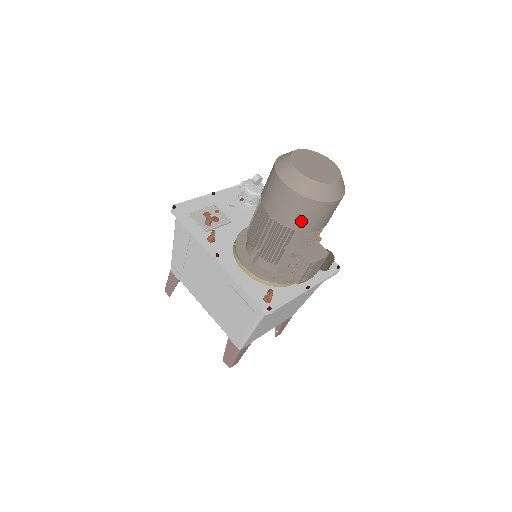
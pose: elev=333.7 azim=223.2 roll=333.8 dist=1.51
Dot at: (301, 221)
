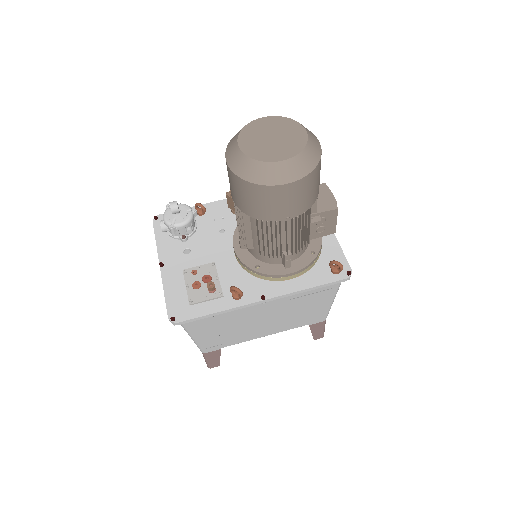
Dot at: (315, 192)
